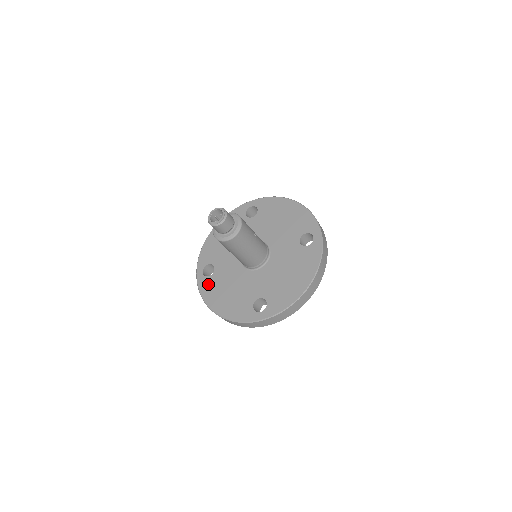
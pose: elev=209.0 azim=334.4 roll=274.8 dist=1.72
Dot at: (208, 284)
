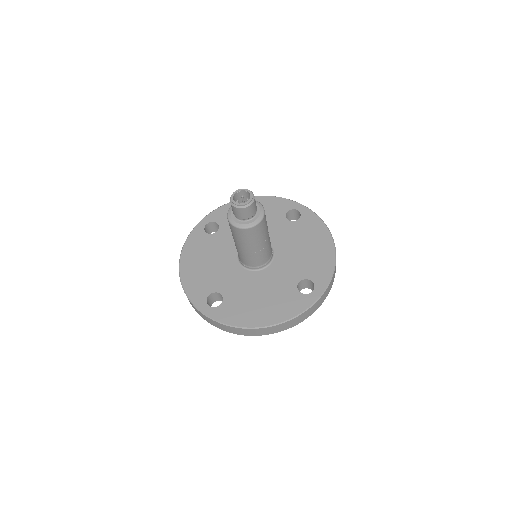
Dot at: (199, 239)
